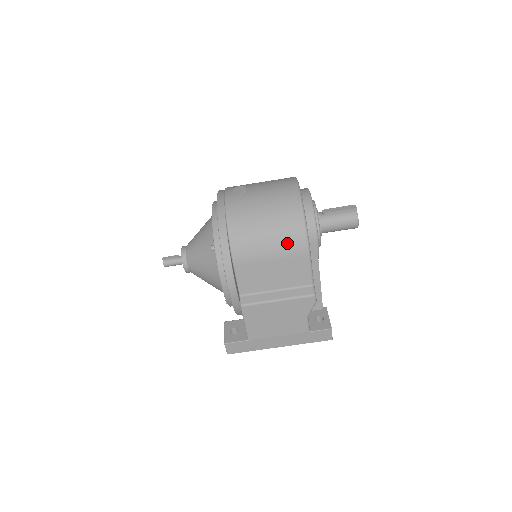
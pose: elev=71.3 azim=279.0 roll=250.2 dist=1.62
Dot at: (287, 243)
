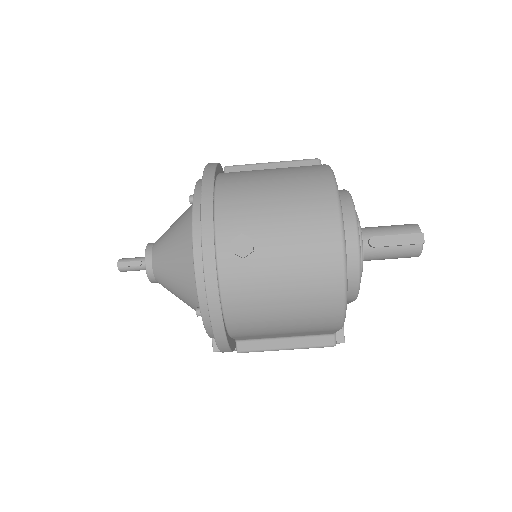
Dot at: (312, 326)
